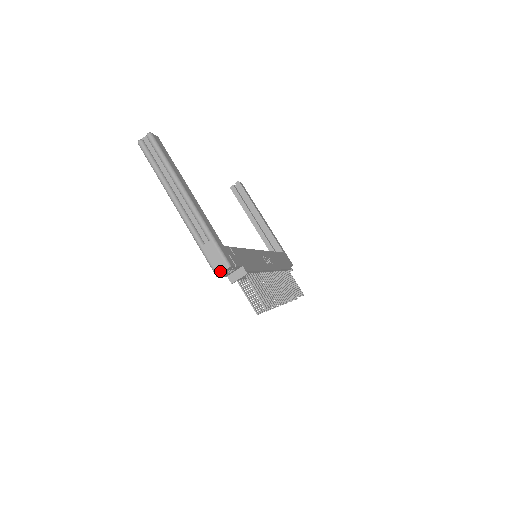
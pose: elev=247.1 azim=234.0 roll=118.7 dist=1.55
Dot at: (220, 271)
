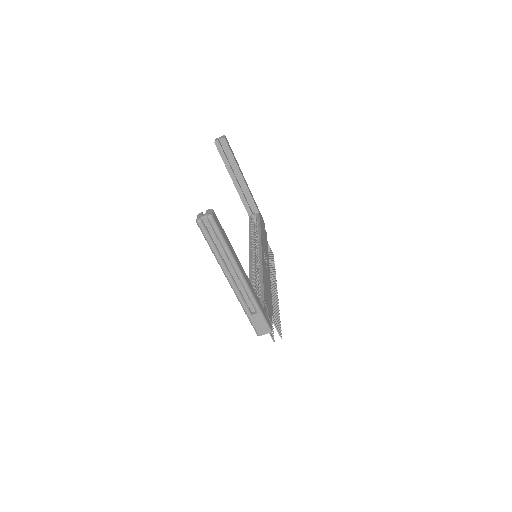
Dot at: (262, 334)
